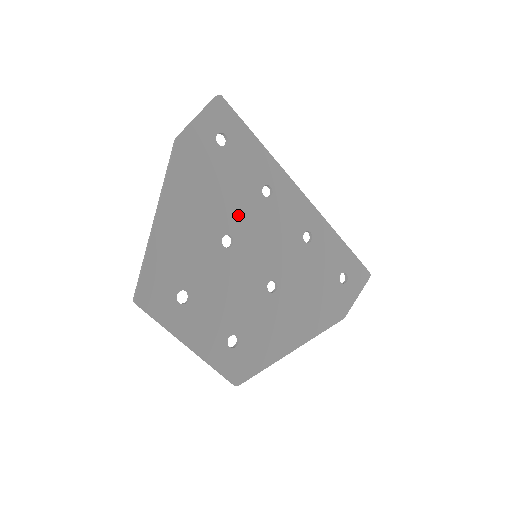
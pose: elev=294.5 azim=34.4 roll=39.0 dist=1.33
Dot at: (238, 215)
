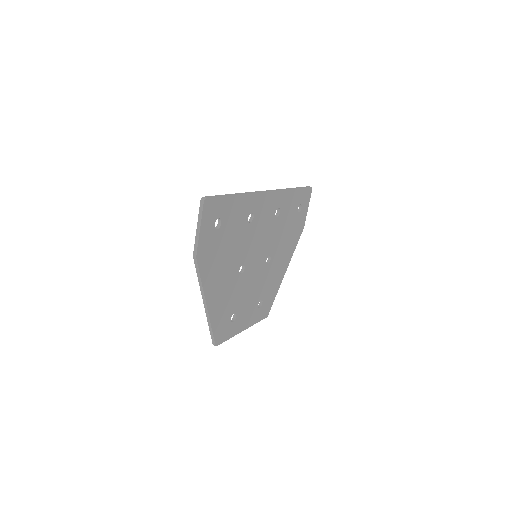
Dot at: (242, 251)
